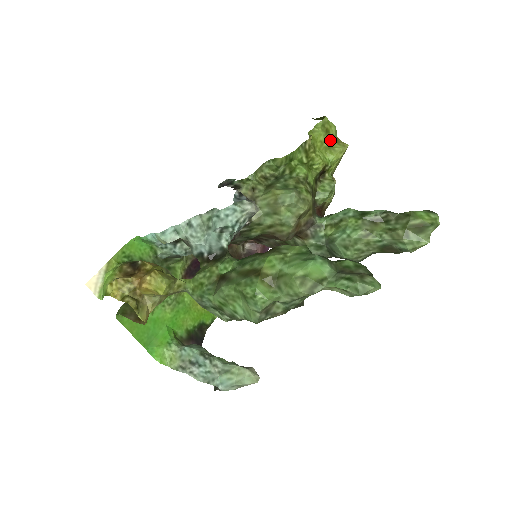
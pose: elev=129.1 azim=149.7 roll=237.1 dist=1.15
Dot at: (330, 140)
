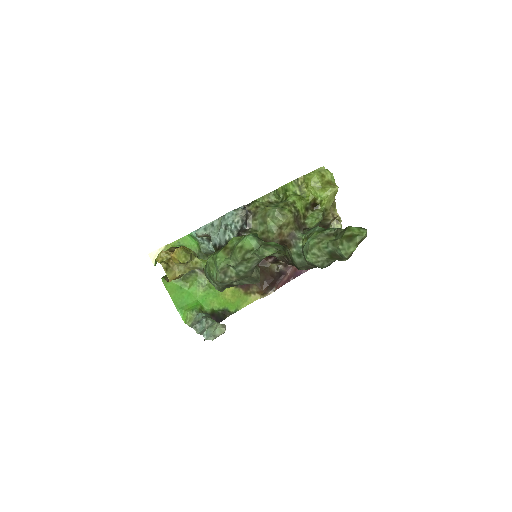
Dot at: (324, 182)
